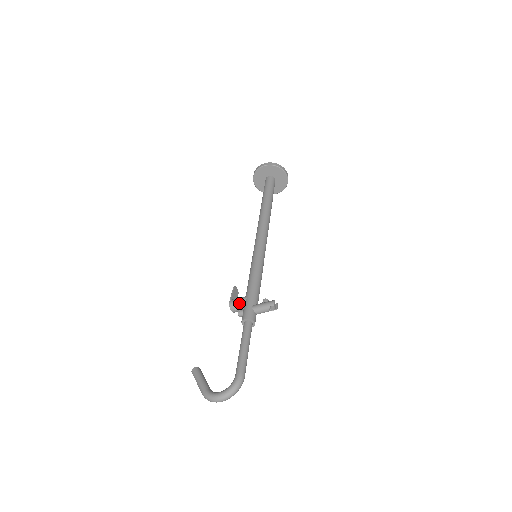
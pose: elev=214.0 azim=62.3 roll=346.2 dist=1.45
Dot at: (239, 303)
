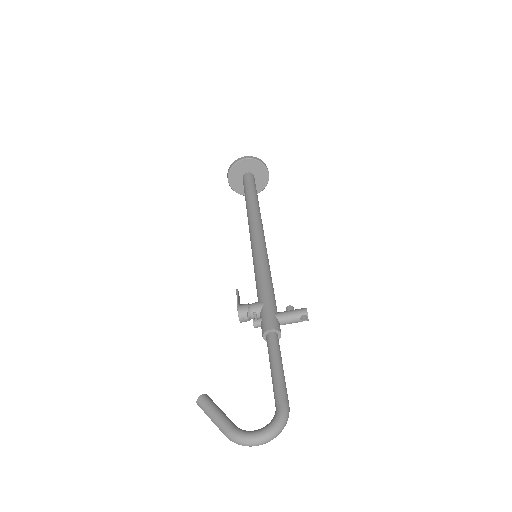
Dot at: (253, 309)
